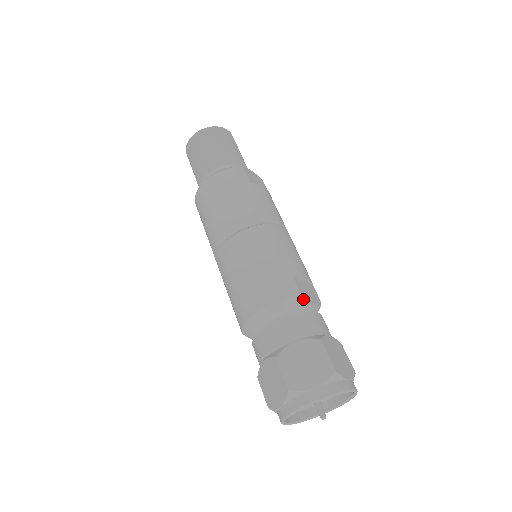
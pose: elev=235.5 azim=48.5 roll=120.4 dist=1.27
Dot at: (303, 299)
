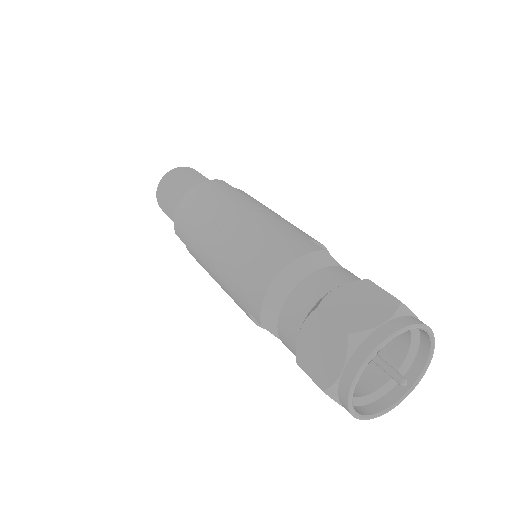
Dot at: (329, 255)
